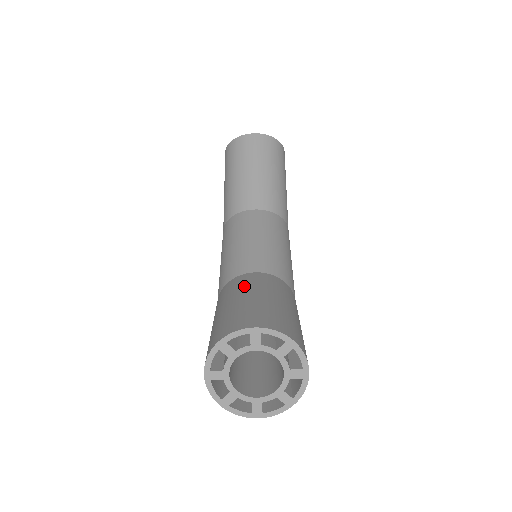
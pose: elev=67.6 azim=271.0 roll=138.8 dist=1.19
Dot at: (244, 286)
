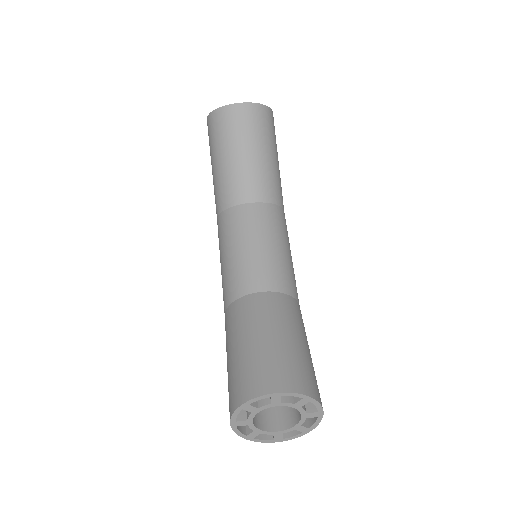
Dot at: (253, 318)
